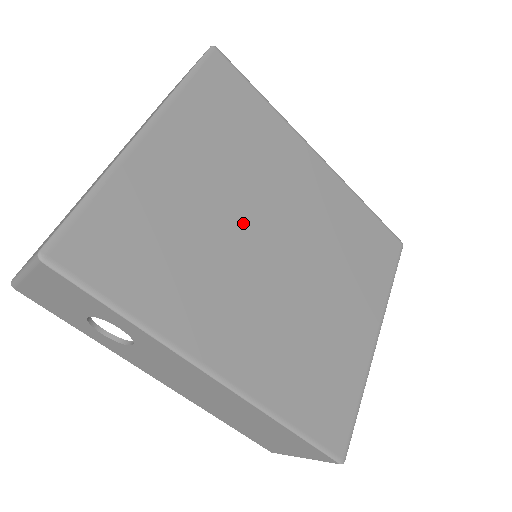
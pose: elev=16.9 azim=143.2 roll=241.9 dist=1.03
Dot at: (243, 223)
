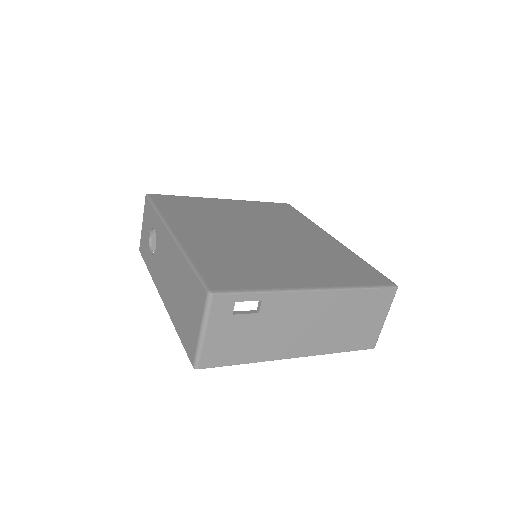
Dot at: (246, 224)
